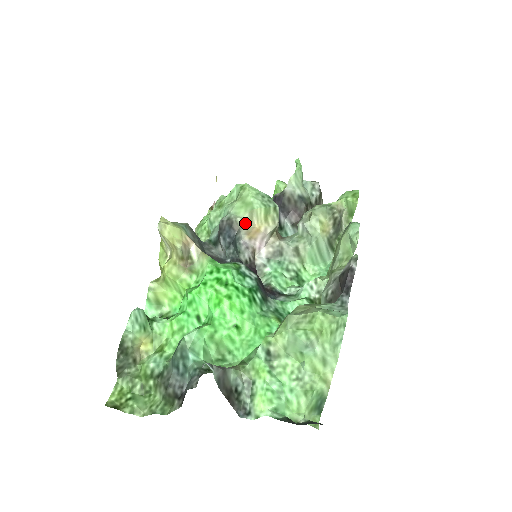
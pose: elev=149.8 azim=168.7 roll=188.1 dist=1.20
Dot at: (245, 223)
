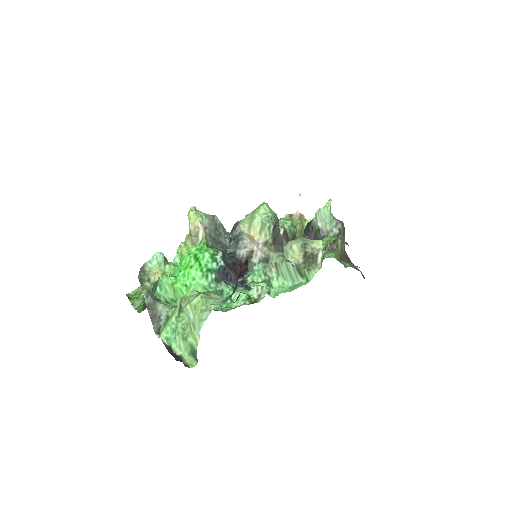
Dot at: (245, 230)
